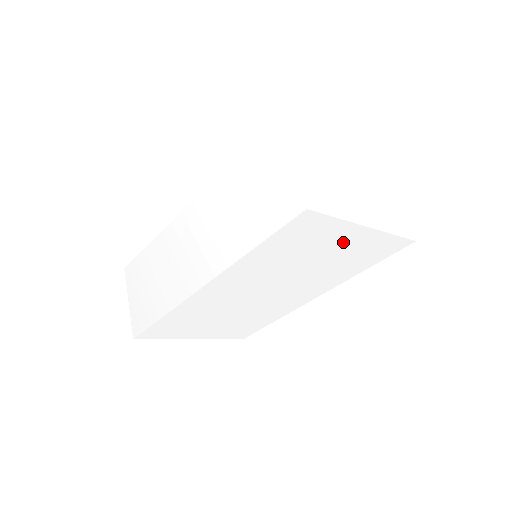
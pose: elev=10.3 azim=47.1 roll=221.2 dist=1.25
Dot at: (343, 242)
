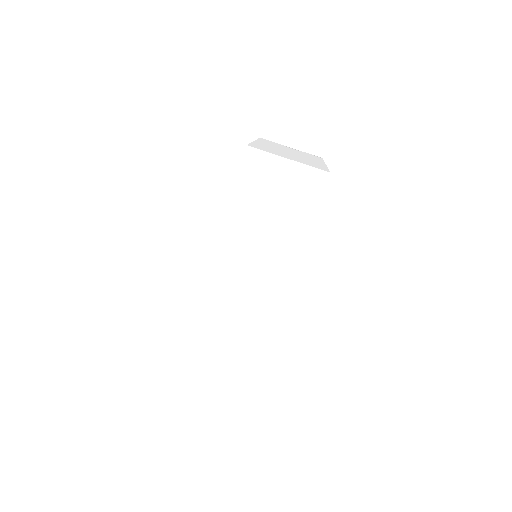
Dot at: occluded
